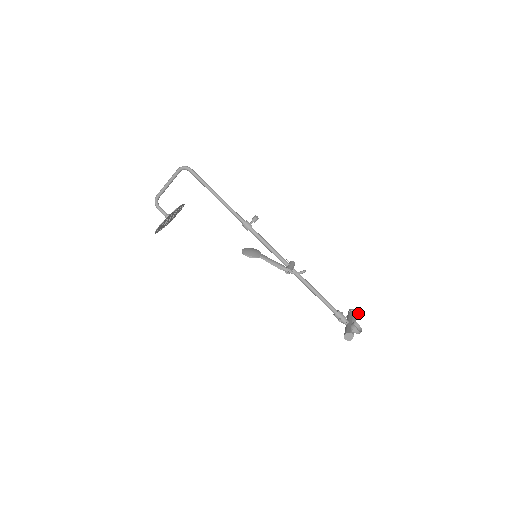
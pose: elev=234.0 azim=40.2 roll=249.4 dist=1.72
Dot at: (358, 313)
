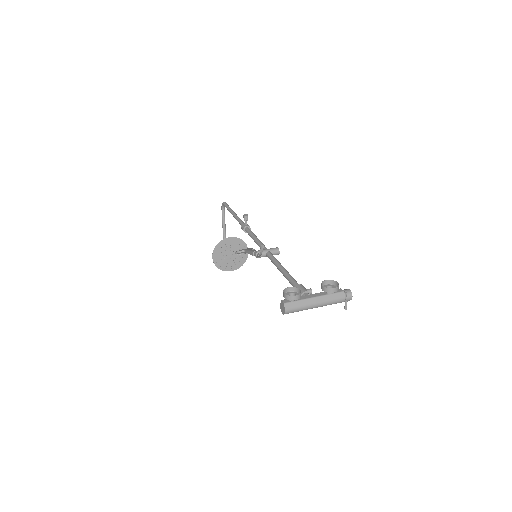
Dot at: (338, 288)
